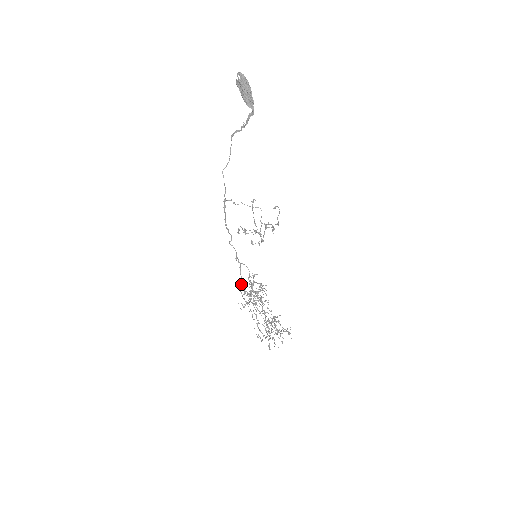
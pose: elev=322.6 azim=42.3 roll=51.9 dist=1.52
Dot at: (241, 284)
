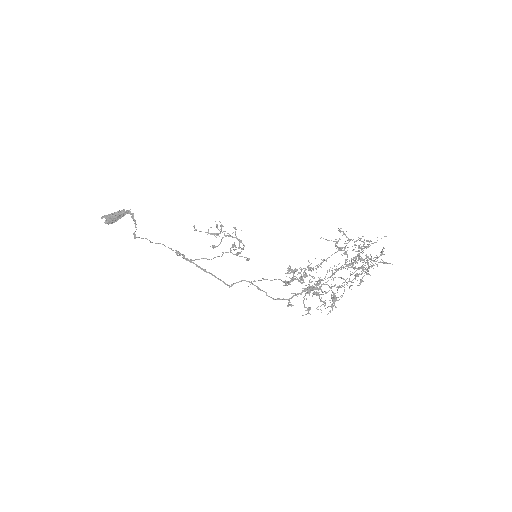
Dot at: (293, 305)
